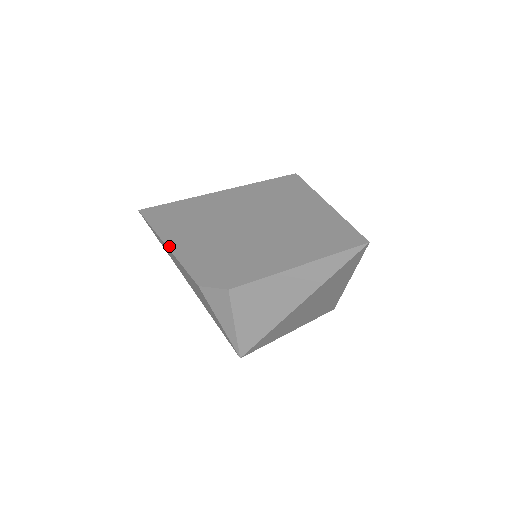
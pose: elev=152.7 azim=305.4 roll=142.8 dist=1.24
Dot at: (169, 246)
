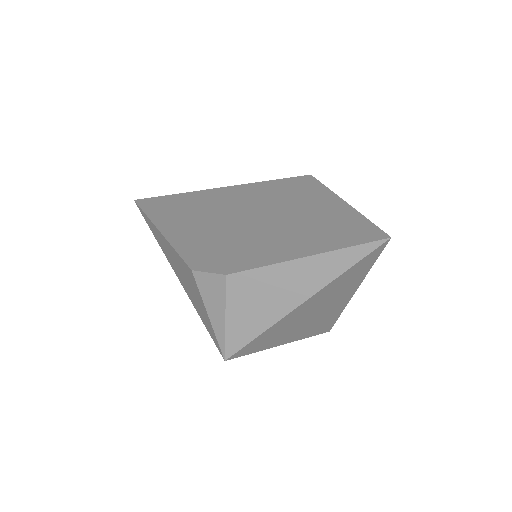
Dot at: (163, 232)
